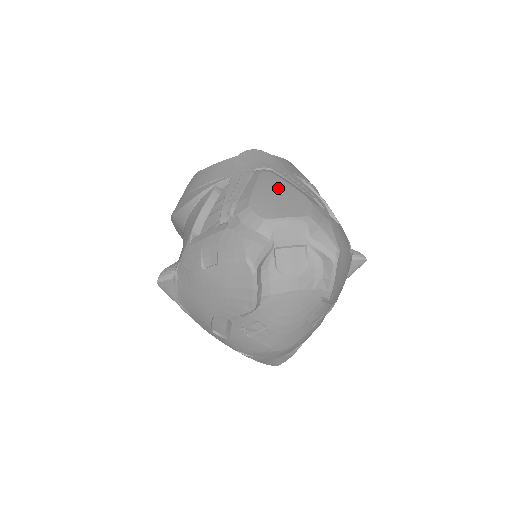
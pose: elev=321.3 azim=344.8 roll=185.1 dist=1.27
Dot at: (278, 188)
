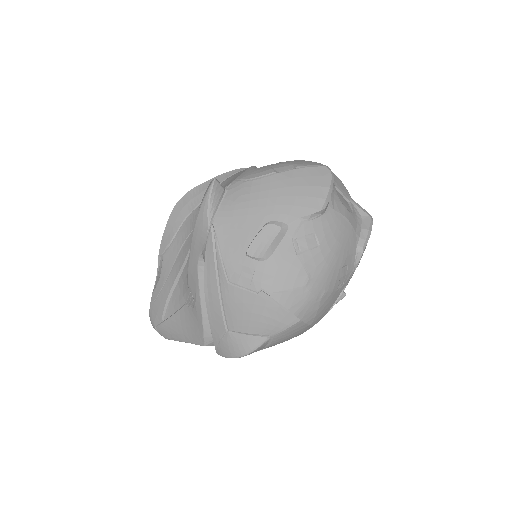
Dot at: occluded
